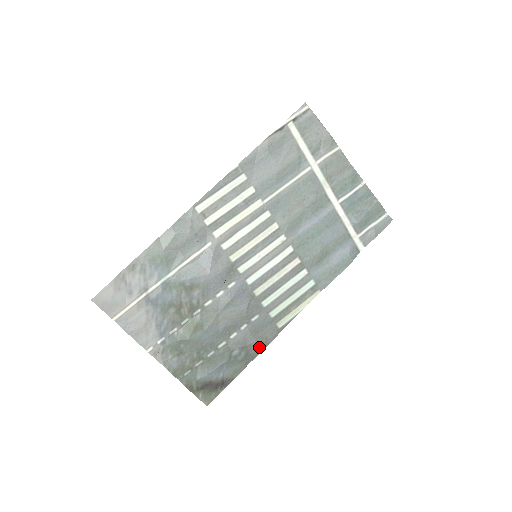
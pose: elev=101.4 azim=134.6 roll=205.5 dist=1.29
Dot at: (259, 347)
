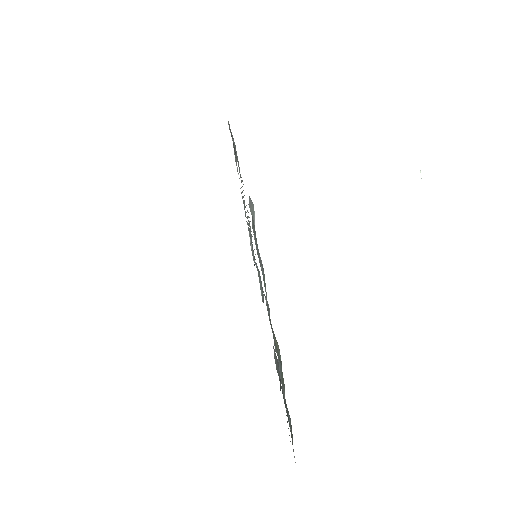
Dot at: occluded
